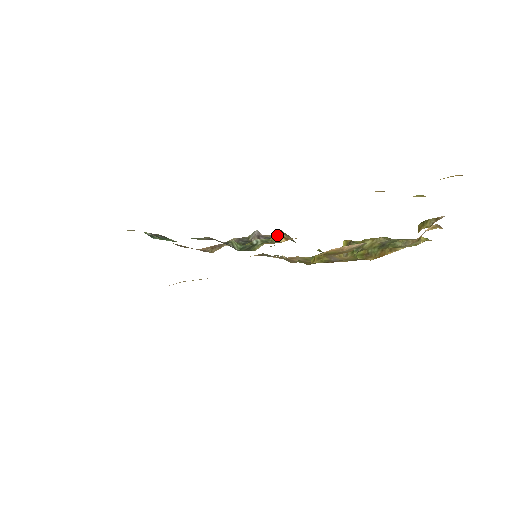
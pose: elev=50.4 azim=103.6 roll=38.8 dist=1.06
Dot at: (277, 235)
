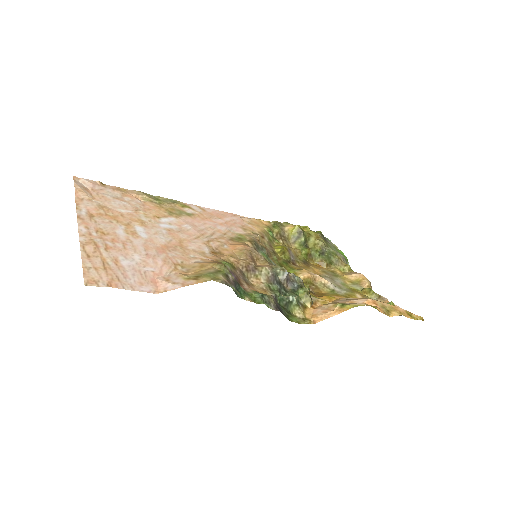
Dot at: (306, 296)
